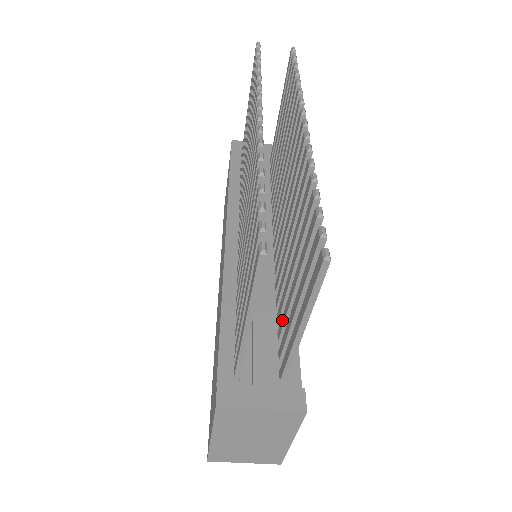
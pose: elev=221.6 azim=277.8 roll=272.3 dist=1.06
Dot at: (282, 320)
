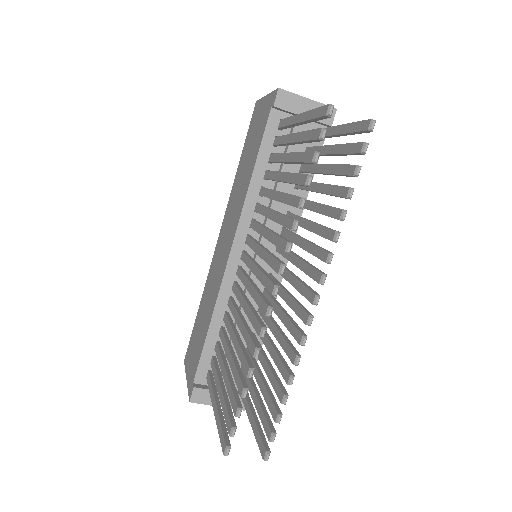
Dot at: occluded
